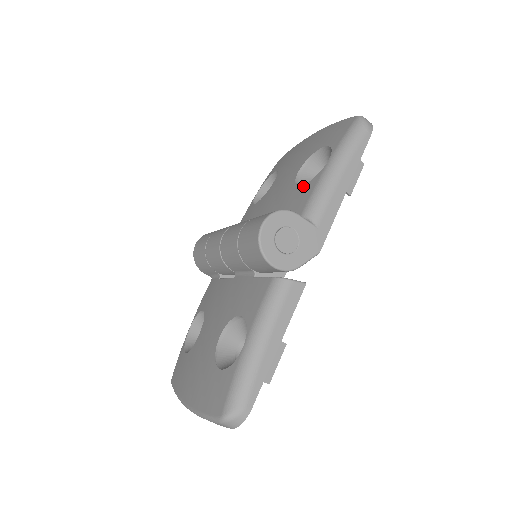
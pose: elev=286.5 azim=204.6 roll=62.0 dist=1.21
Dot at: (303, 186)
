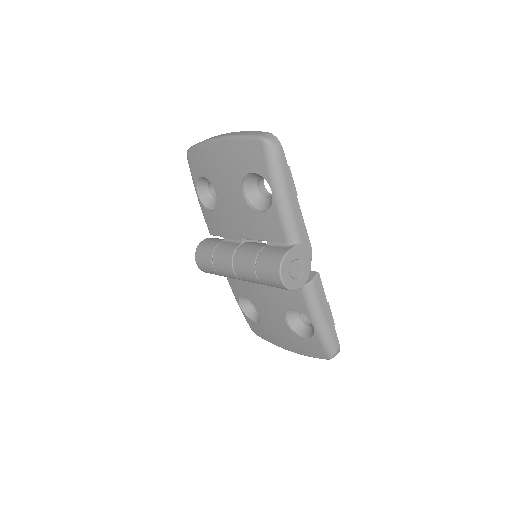
Dot at: (264, 214)
